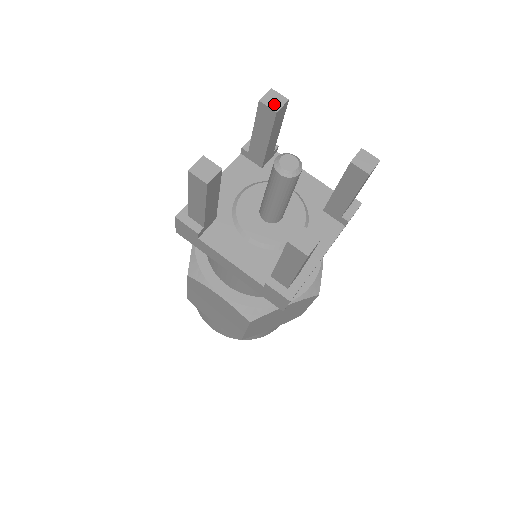
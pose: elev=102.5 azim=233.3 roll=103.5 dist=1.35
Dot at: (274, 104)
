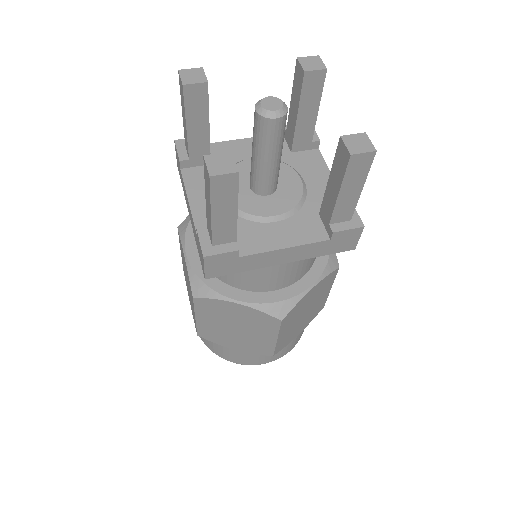
Dot at: (309, 65)
